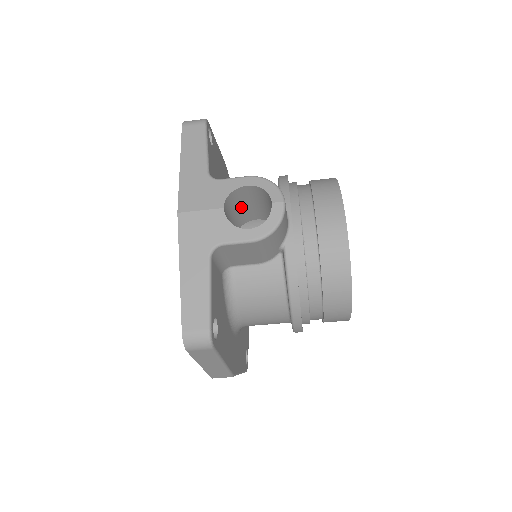
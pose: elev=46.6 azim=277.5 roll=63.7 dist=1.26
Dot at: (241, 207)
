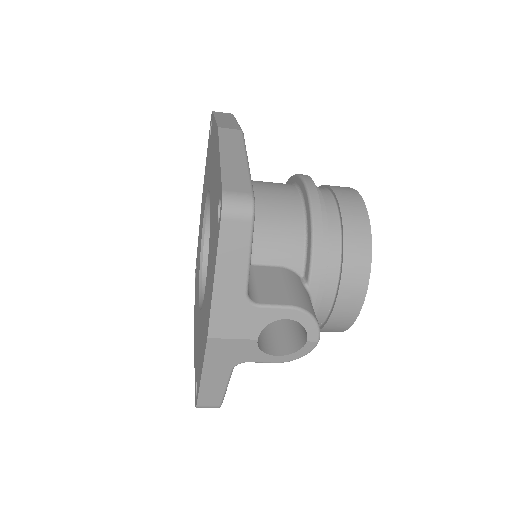
Dot at: occluded
